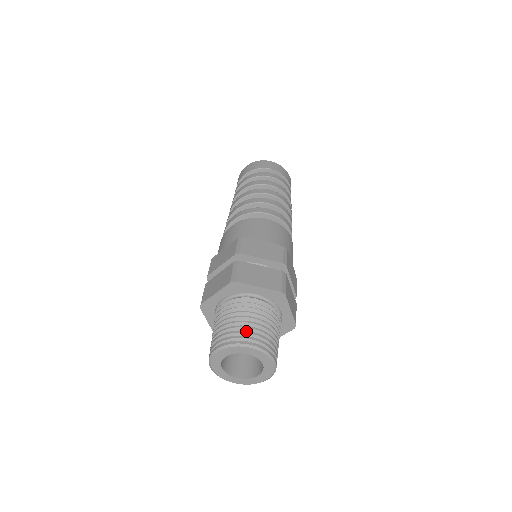
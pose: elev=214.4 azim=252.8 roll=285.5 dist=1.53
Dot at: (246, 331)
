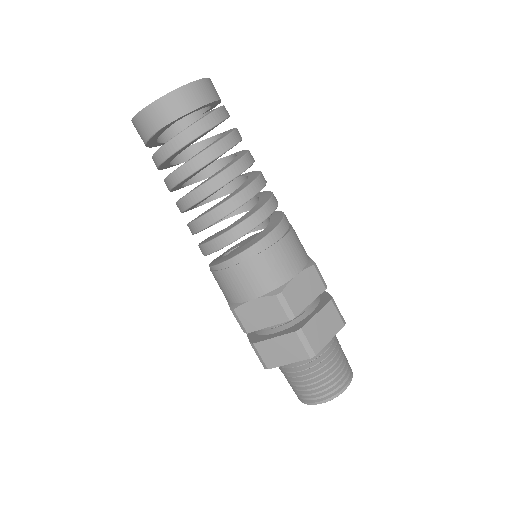
Dot at: (308, 395)
